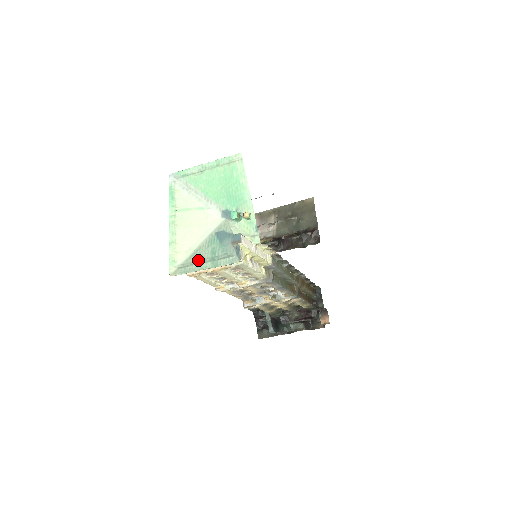
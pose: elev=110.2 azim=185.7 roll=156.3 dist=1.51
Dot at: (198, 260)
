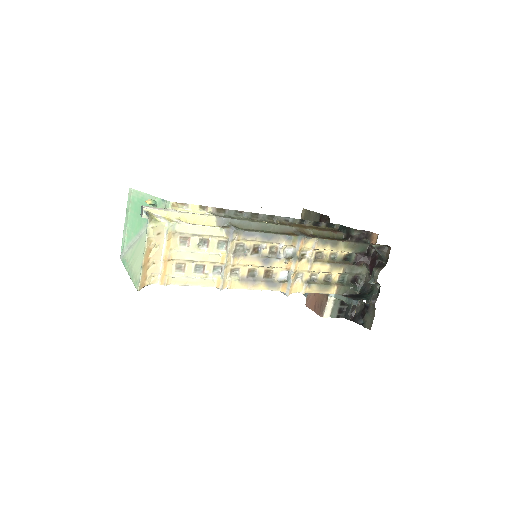
Dot at: occluded
